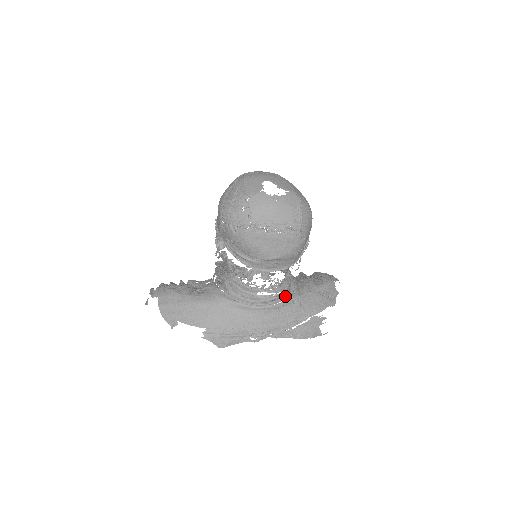
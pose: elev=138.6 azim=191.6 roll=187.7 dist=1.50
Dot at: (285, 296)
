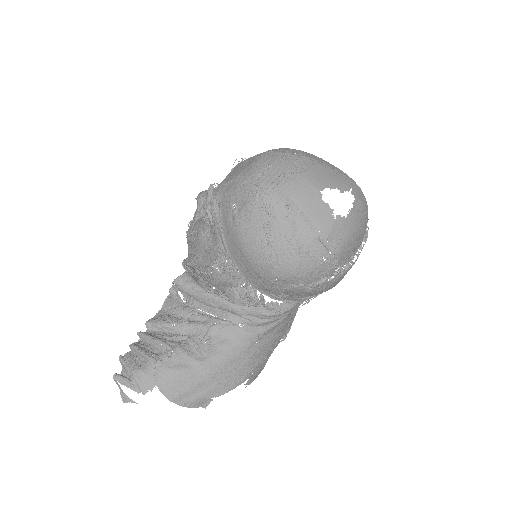
Dot at: occluded
